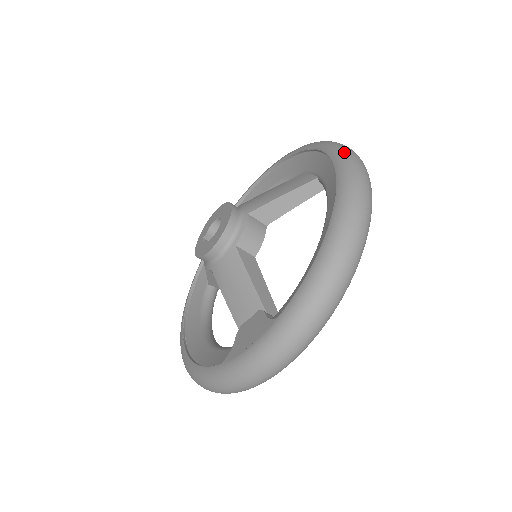
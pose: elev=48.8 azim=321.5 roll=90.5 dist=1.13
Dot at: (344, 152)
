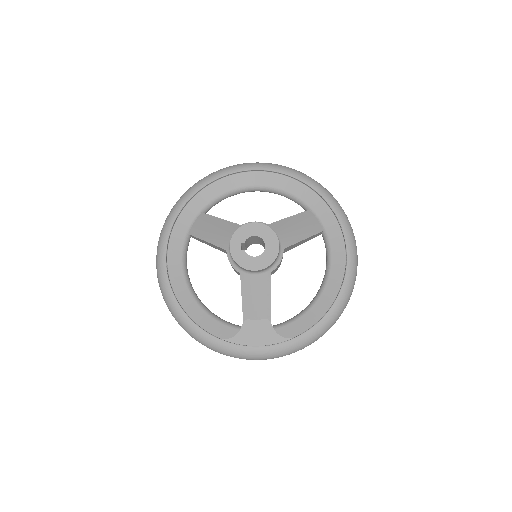
Dot at: (353, 238)
